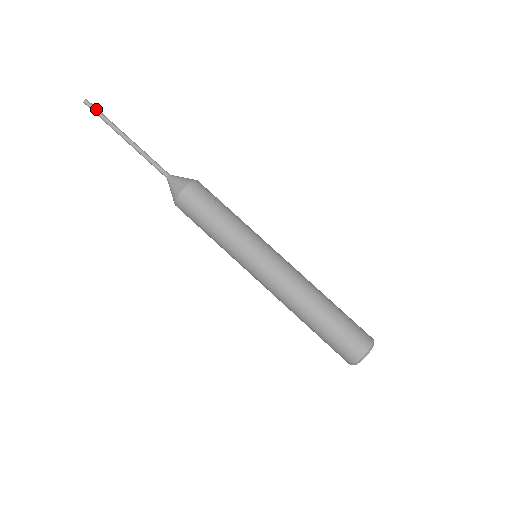
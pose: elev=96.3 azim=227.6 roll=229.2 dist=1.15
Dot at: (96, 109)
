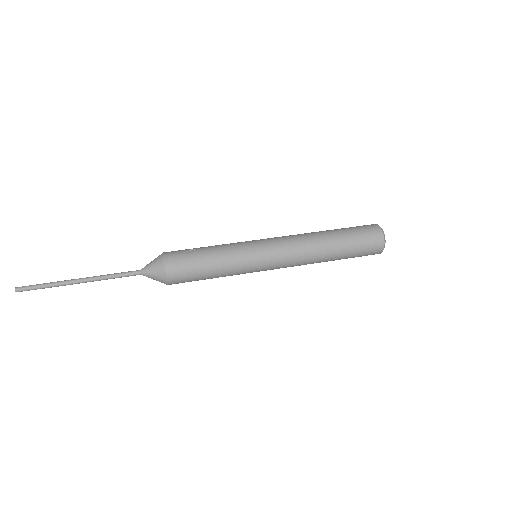
Dot at: (32, 286)
